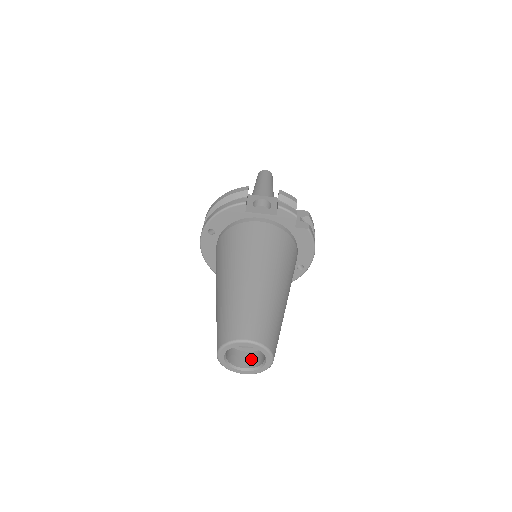
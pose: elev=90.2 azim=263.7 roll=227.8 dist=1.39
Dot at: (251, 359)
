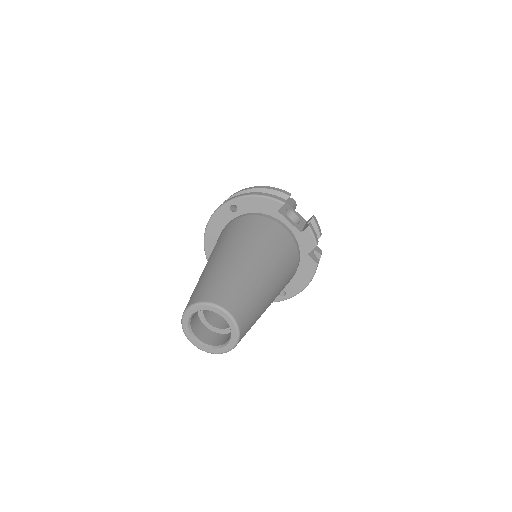
Dot at: (209, 336)
